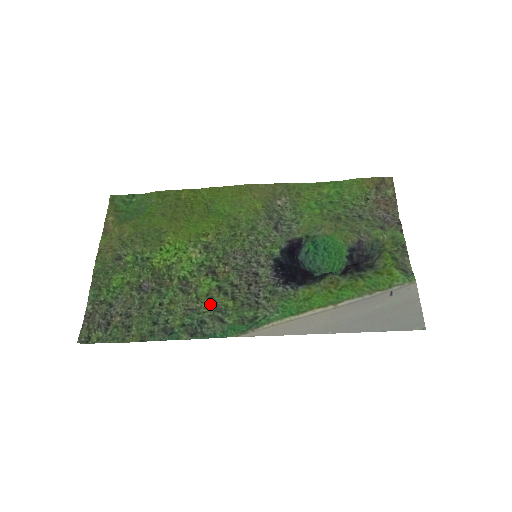
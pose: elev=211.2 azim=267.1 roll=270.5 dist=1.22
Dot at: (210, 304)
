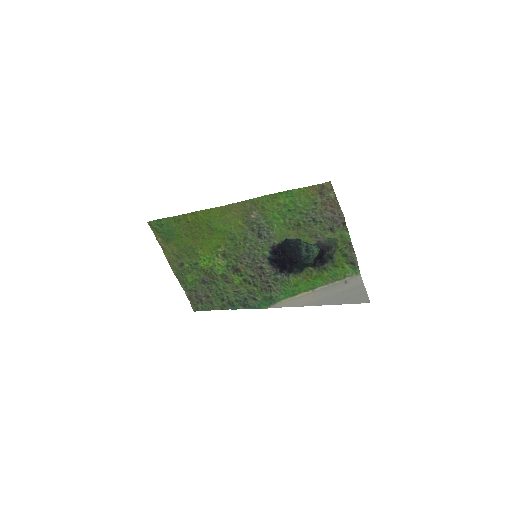
Dot at: (244, 288)
